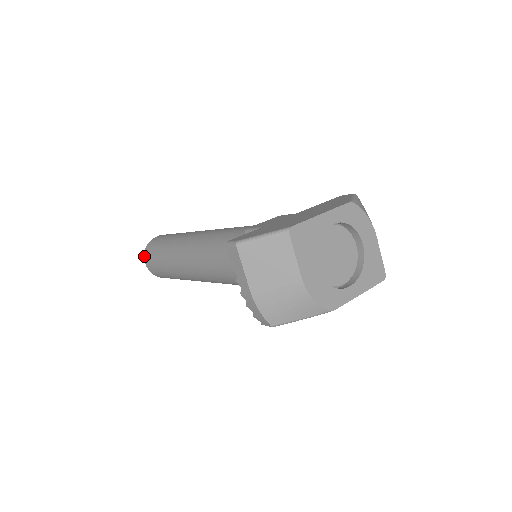
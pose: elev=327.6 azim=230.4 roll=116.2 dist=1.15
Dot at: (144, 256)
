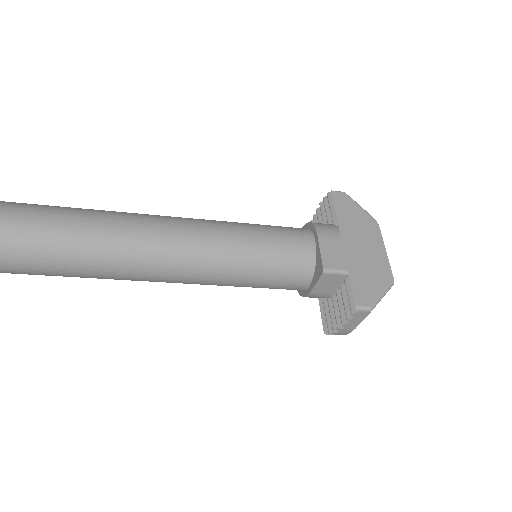
Dot at: out of frame
